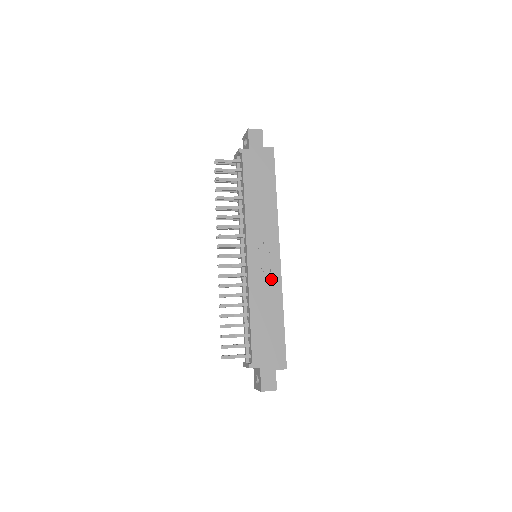
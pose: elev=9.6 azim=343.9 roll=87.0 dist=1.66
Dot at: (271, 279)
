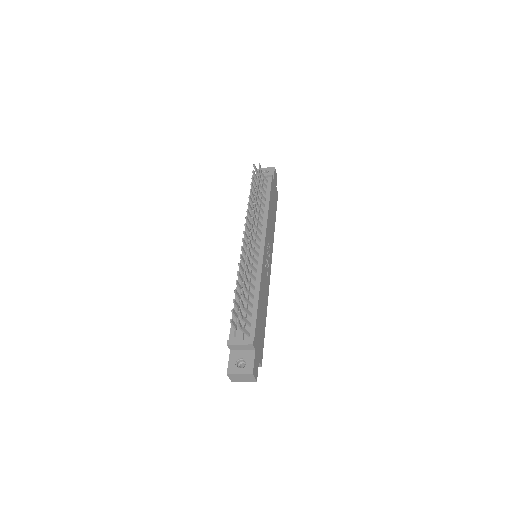
Dot at: (267, 281)
